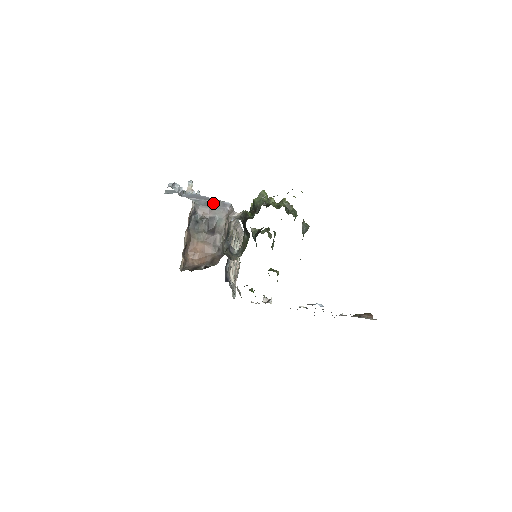
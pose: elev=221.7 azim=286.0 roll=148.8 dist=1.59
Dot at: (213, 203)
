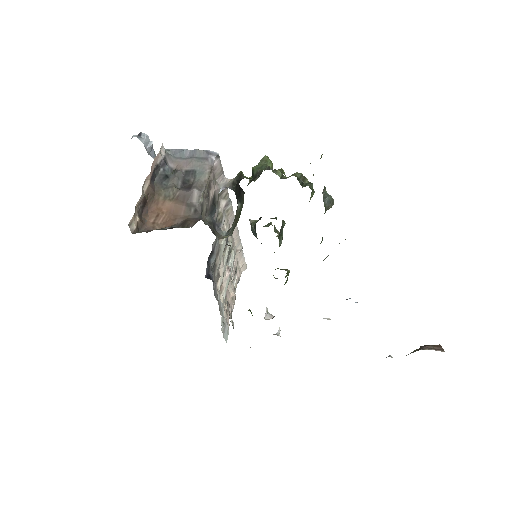
Dot at: (192, 152)
